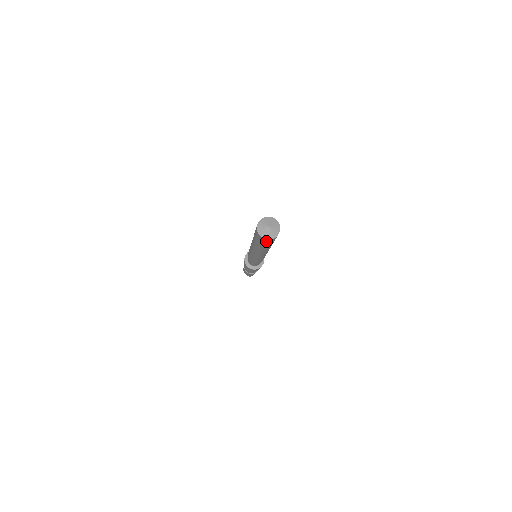
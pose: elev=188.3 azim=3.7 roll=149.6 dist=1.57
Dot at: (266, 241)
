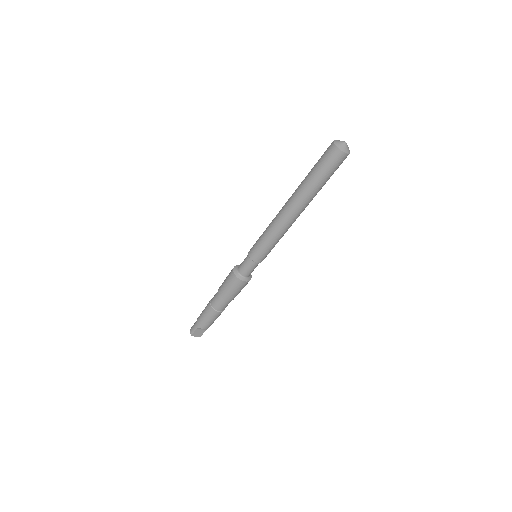
Dot at: occluded
